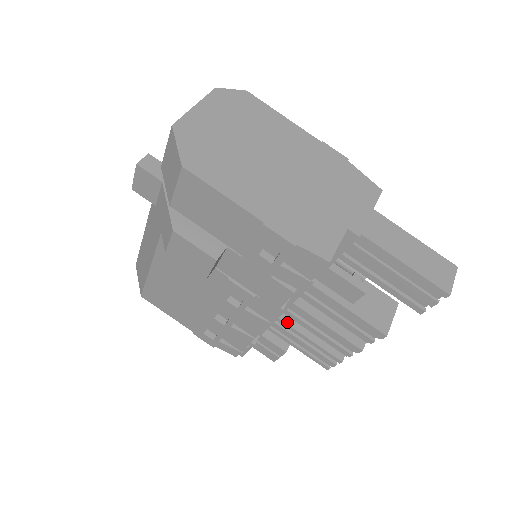
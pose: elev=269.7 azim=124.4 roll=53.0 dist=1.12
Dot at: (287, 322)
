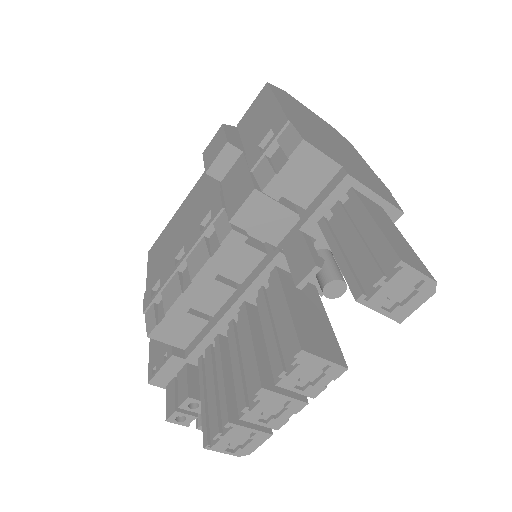
Dot at: (222, 345)
